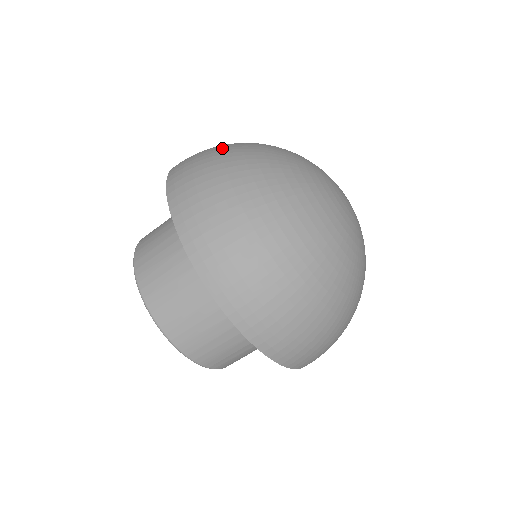
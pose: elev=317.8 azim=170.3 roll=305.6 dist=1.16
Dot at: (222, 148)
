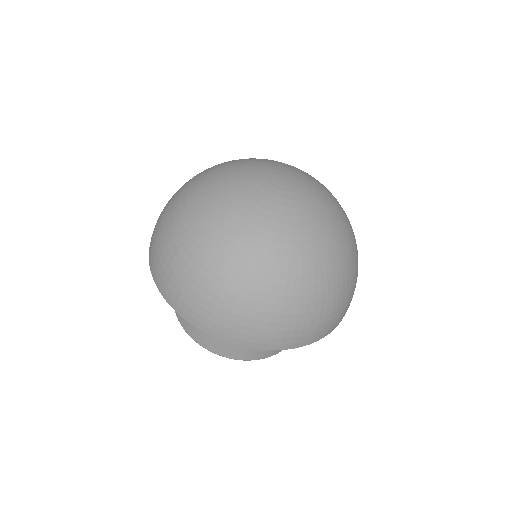
Dot at: (187, 264)
